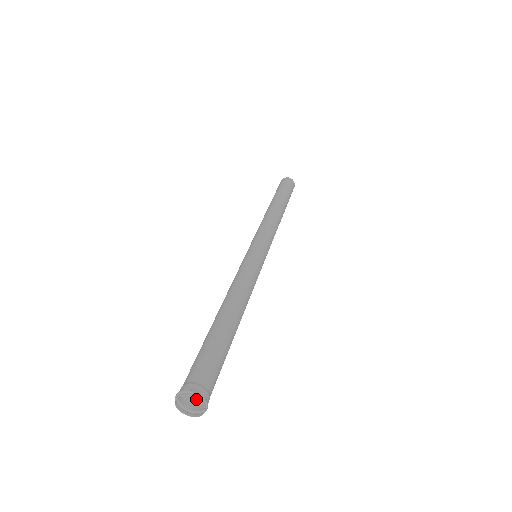
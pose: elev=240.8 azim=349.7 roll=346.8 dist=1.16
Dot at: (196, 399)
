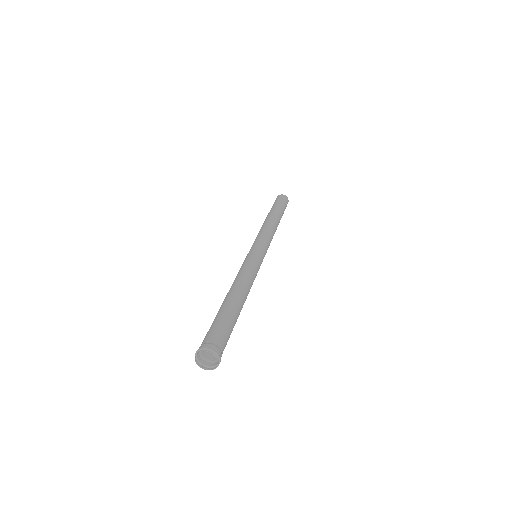
Dot at: (215, 359)
